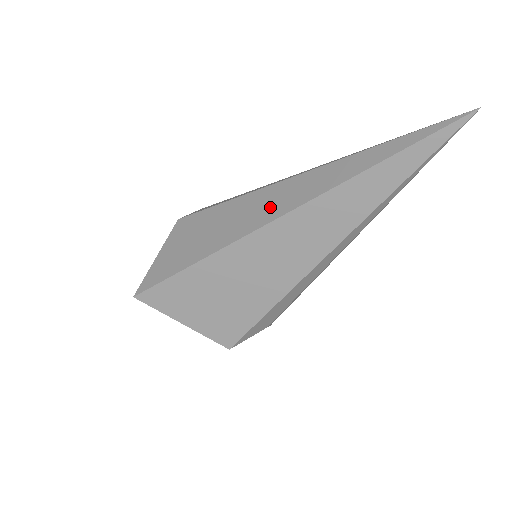
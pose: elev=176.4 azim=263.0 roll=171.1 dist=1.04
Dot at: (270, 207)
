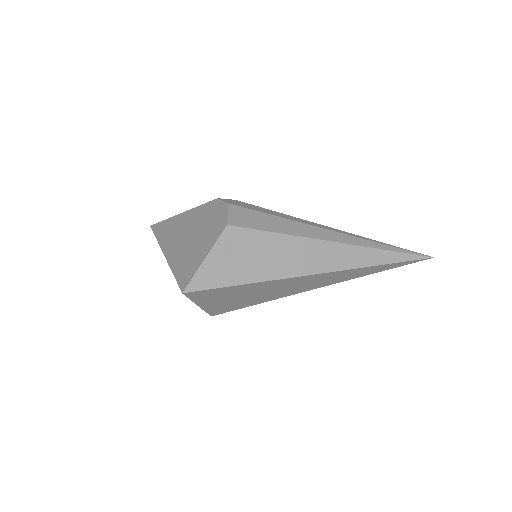
Dot at: (315, 261)
